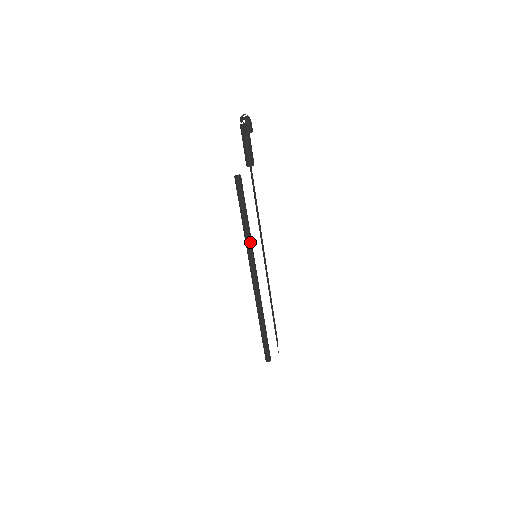
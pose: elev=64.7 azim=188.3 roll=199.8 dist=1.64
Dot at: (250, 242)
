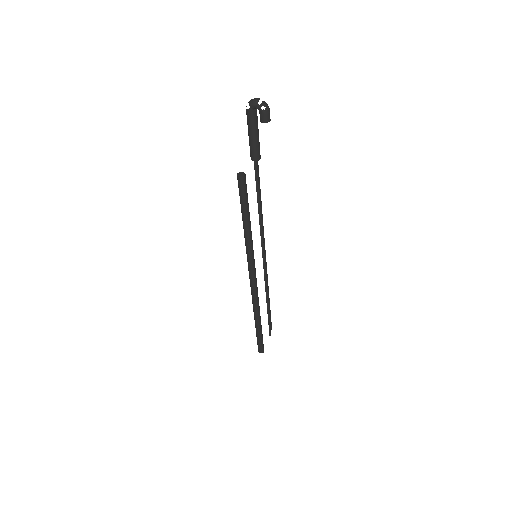
Dot at: (252, 244)
